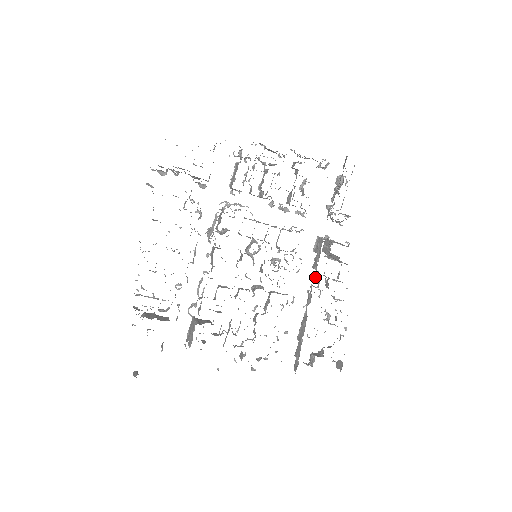
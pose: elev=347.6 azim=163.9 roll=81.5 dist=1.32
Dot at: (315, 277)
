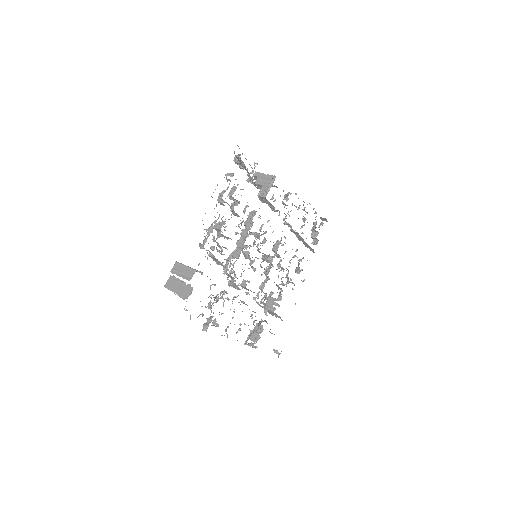
Dot at: occluded
